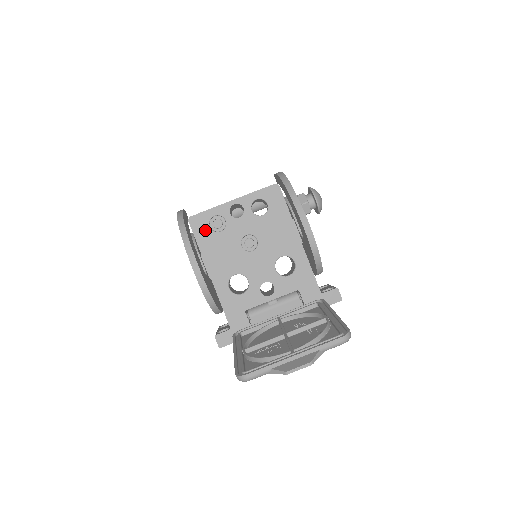
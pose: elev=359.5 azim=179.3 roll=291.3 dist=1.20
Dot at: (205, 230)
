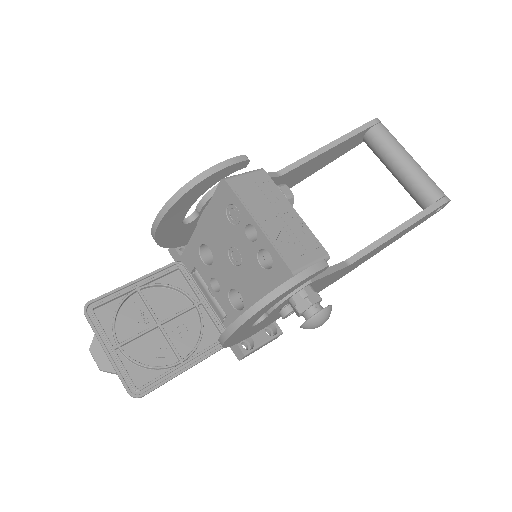
Dot at: (223, 202)
